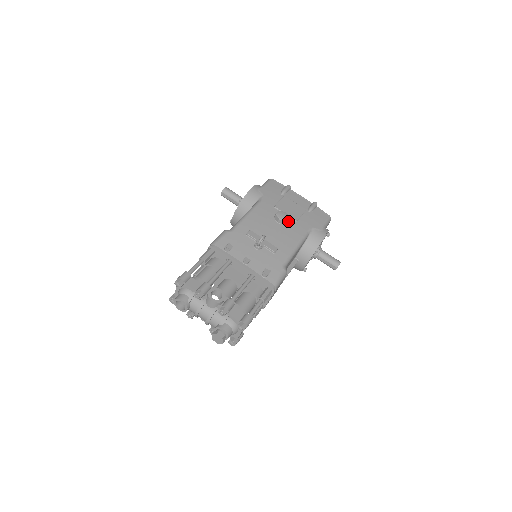
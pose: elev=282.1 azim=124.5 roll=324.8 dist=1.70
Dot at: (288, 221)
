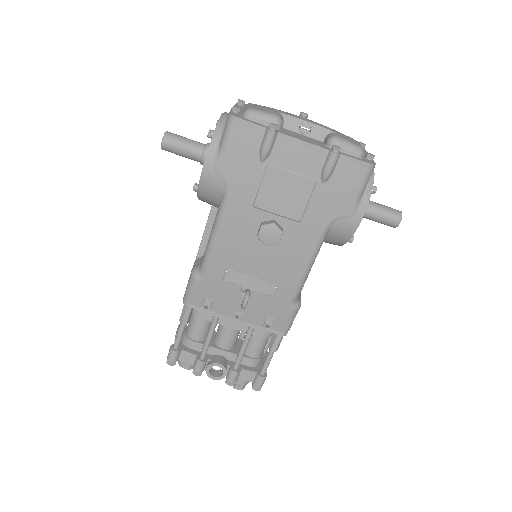
Dot at: (284, 228)
